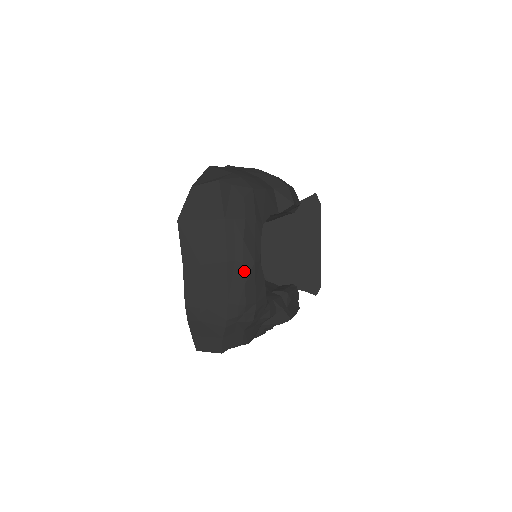
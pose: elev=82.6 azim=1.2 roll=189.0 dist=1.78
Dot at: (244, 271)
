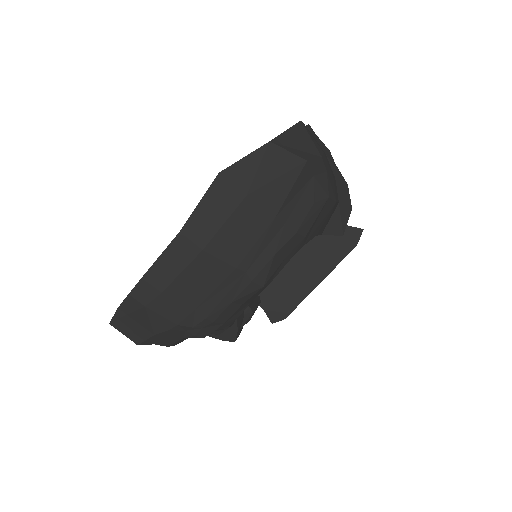
Dot at: (244, 289)
